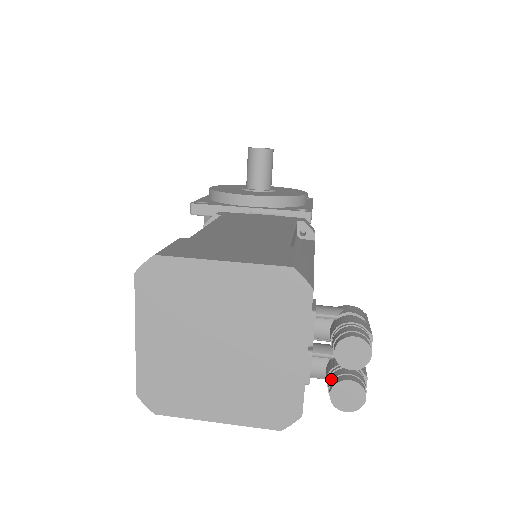
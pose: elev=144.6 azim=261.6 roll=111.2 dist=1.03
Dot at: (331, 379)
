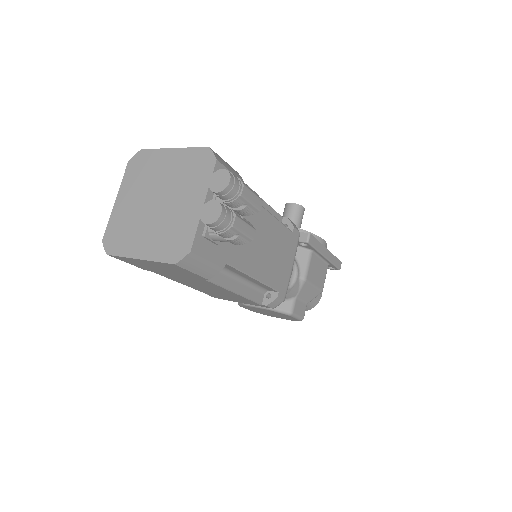
Dot at: occluded
